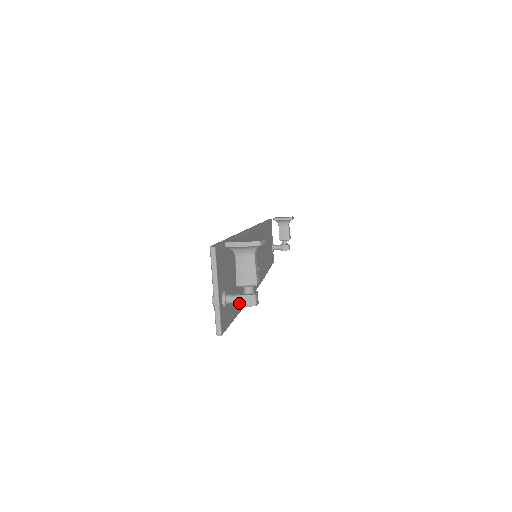
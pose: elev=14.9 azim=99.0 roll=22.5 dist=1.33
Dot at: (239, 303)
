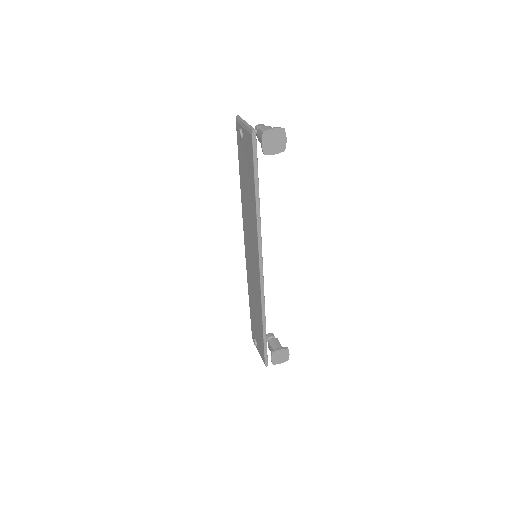
Dot at: occluded
